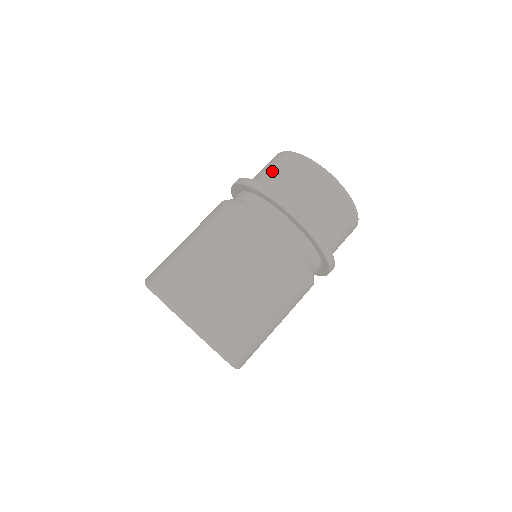
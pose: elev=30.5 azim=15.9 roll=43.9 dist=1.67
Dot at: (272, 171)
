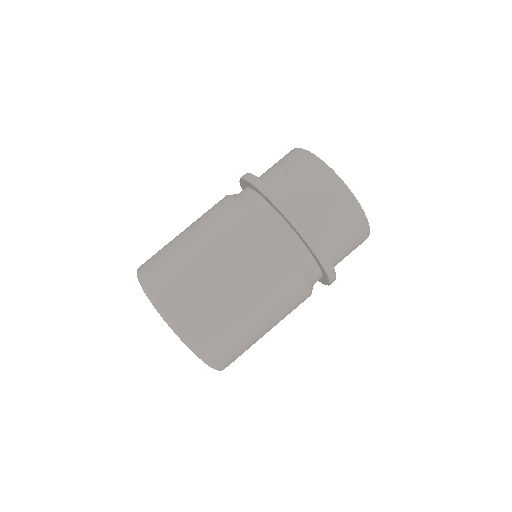
Dot at: (278, 168)
